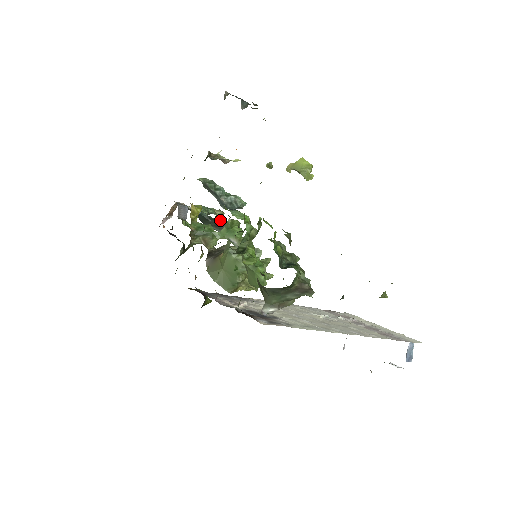
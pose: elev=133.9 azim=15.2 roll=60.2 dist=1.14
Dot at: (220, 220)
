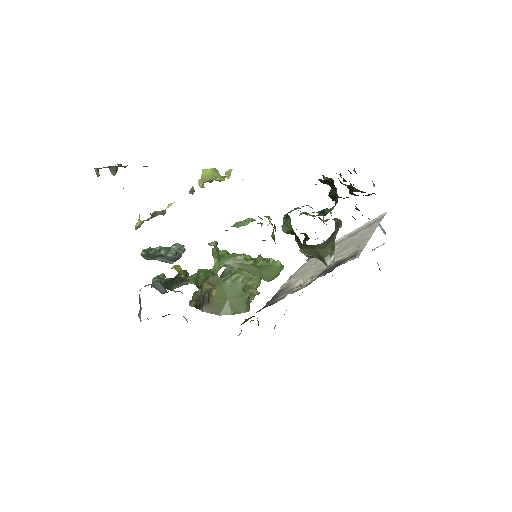
Dot at: occluded
